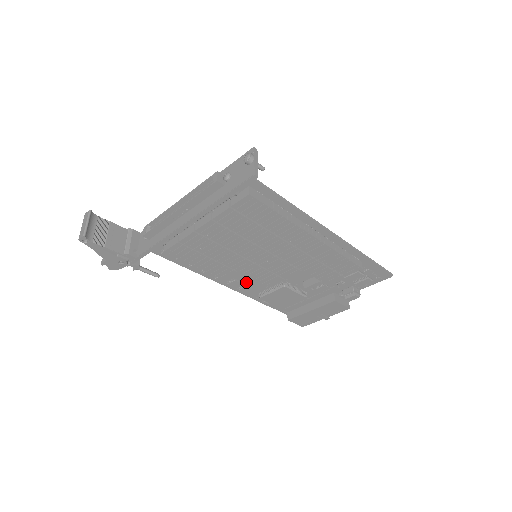
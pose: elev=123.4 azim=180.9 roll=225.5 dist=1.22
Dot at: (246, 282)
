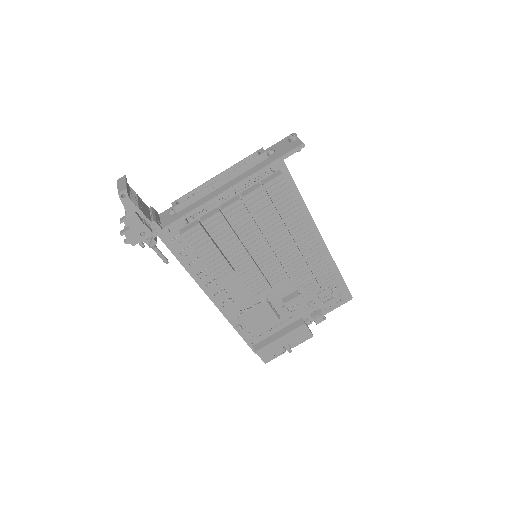
Dot at: (232, 295)
